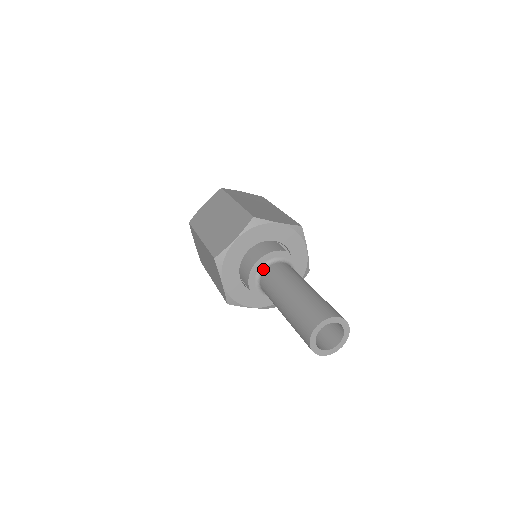
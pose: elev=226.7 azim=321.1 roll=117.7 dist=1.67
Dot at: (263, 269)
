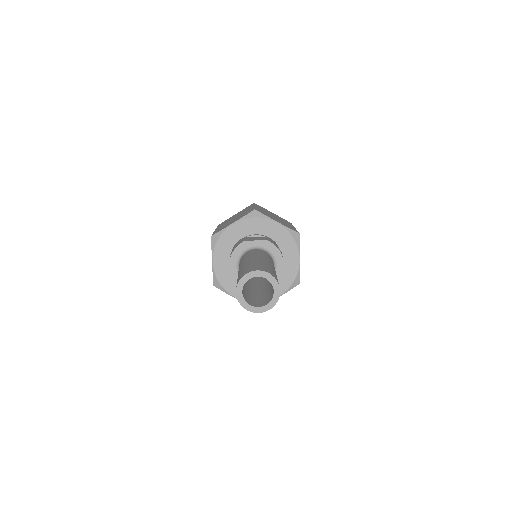
Dot at: (238, 268)
